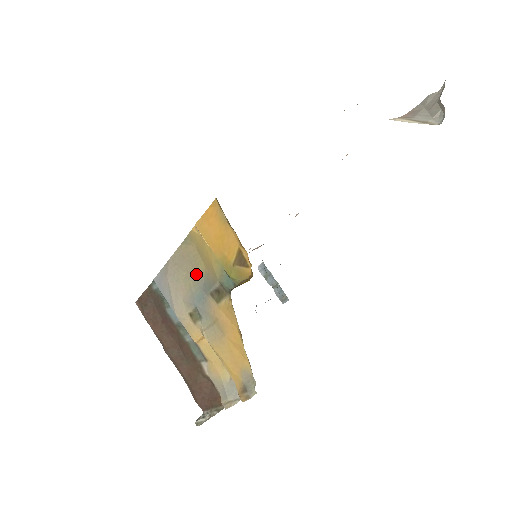
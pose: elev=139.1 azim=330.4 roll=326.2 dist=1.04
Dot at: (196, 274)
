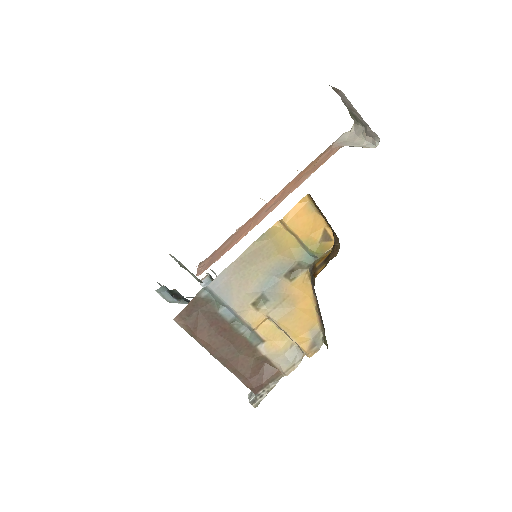
Dot at: (267, 264)
